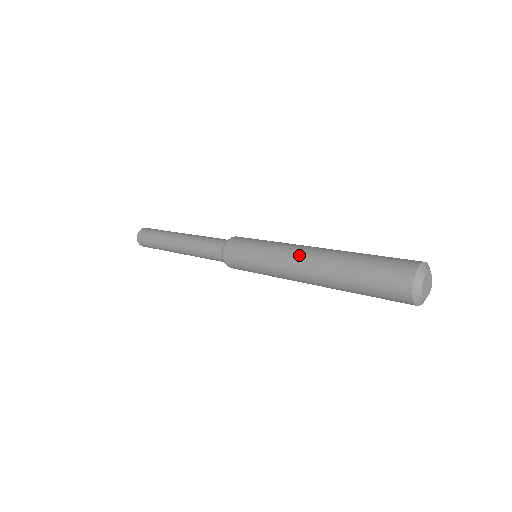
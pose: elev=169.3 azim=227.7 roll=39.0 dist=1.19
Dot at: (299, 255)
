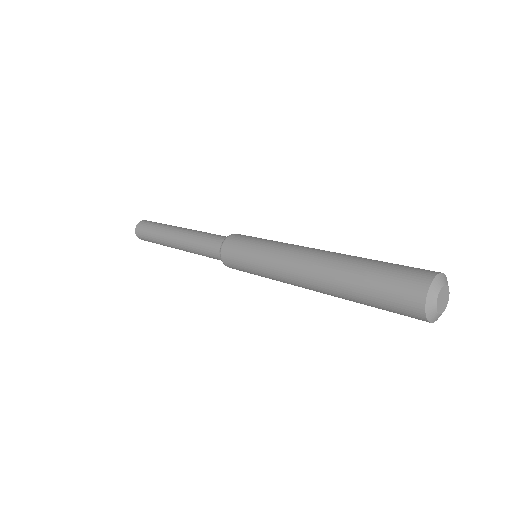
Dot at: (305, 252)
